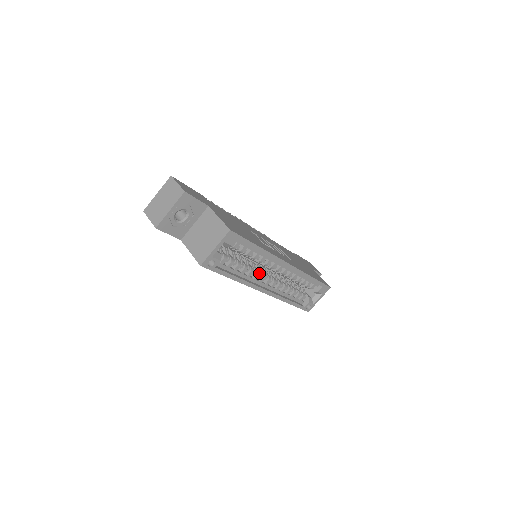
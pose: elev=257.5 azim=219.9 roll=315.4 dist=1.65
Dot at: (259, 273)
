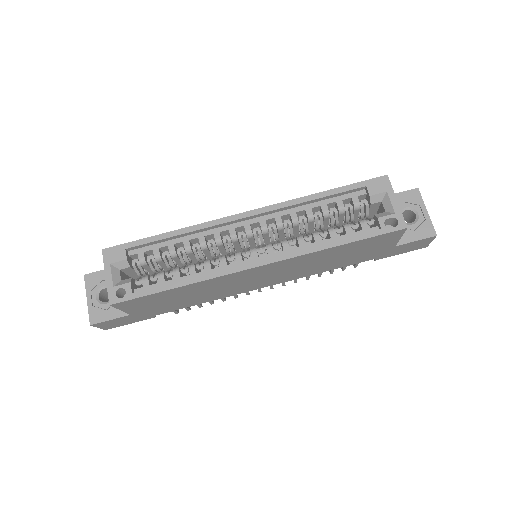
Dot at: (224, 256)
